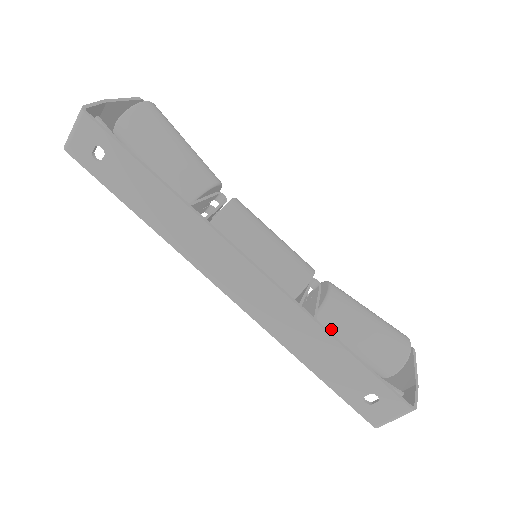
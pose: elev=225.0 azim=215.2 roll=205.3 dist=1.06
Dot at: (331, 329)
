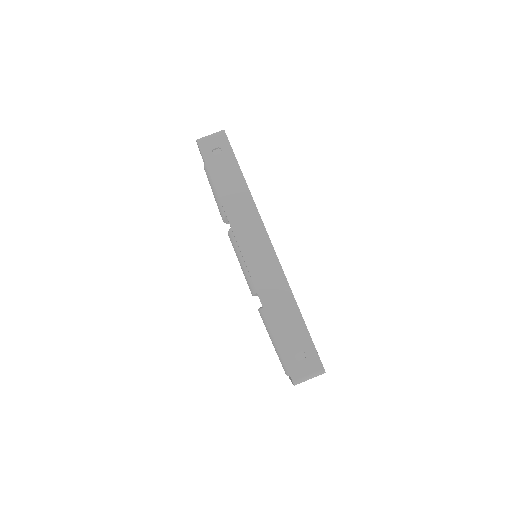
Dot at: occluded
